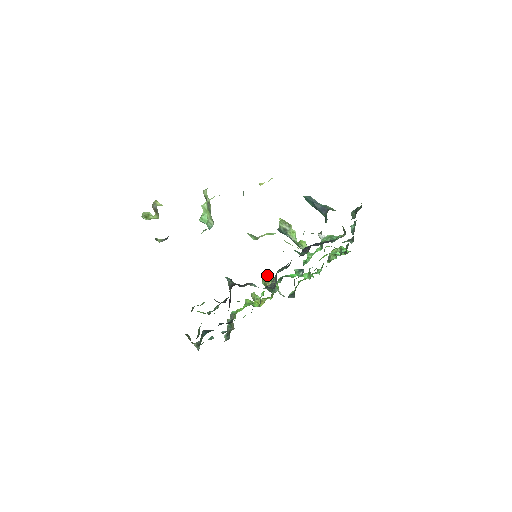
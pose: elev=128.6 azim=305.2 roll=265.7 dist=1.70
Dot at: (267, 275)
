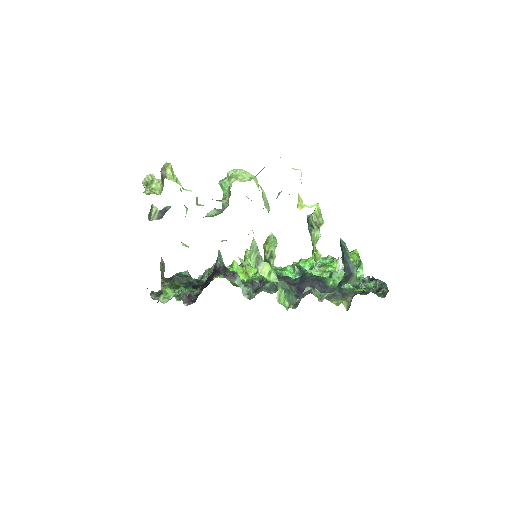
Dot at: (271, 244)
